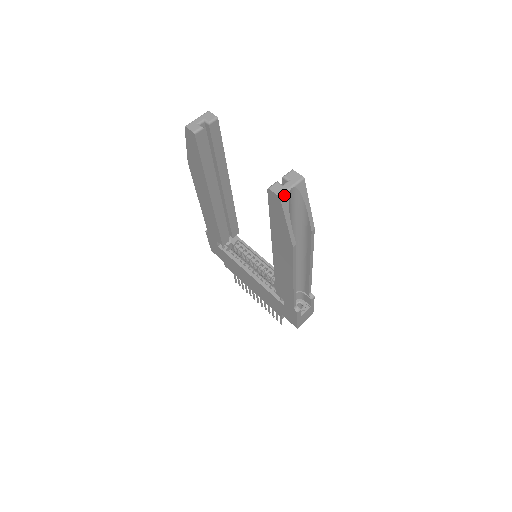
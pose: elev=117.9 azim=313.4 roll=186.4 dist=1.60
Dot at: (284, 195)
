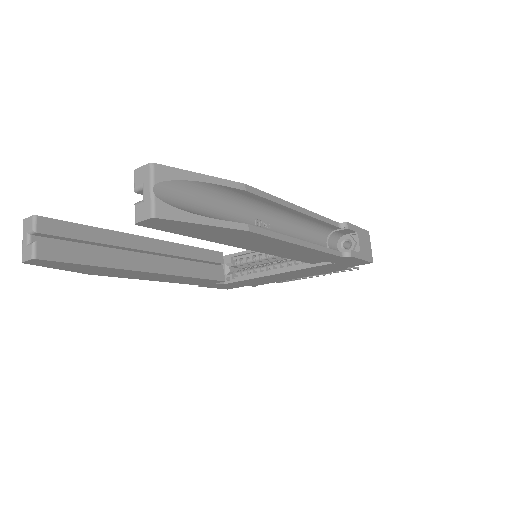
Dot at: (155, 209)
